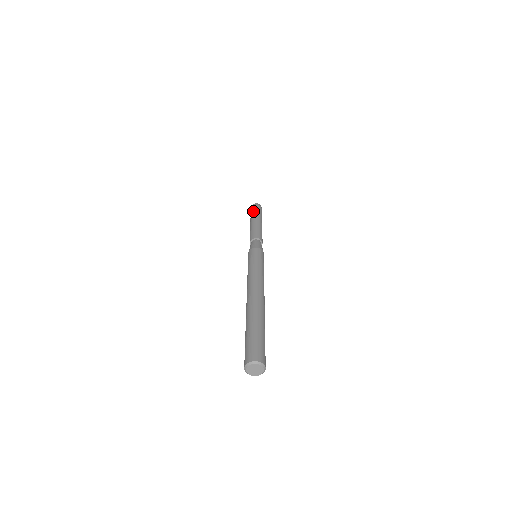
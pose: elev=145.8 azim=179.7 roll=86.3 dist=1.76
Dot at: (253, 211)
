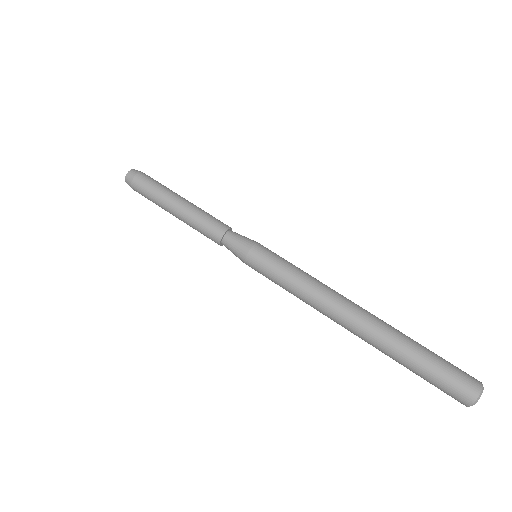
Dot at: occluded
